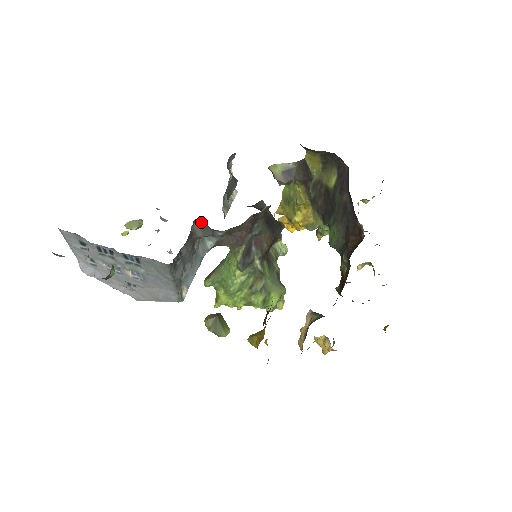
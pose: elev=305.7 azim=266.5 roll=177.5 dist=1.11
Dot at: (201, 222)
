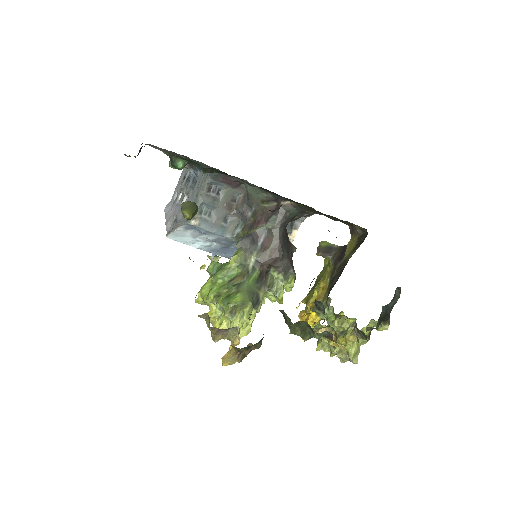
Dot at: (246, 194)
